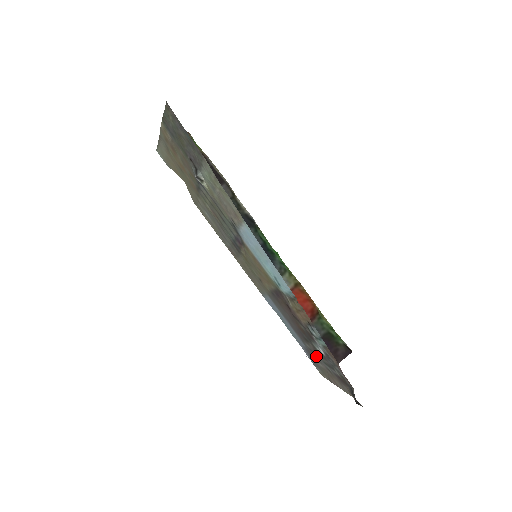
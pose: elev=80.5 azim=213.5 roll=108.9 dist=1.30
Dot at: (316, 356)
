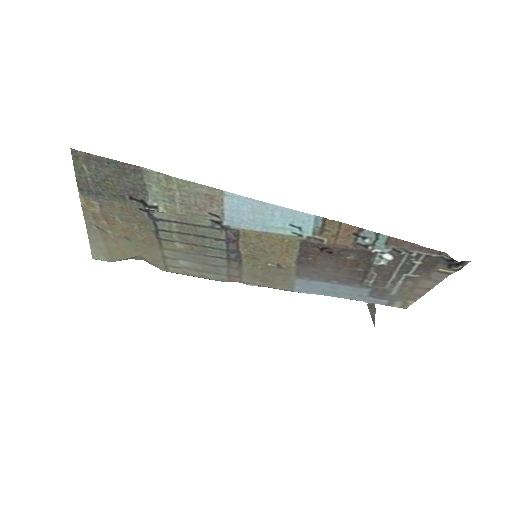
Dot at: (386, 282)
